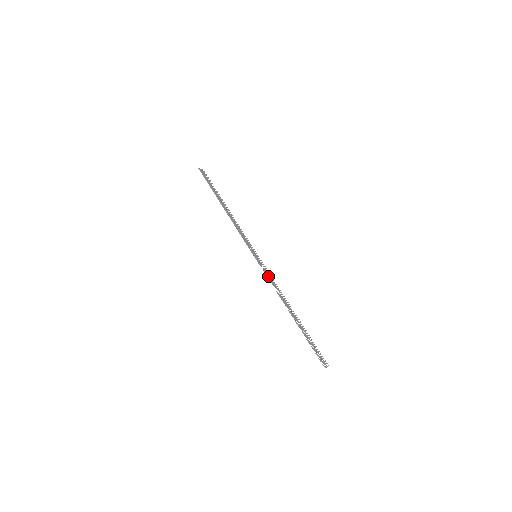
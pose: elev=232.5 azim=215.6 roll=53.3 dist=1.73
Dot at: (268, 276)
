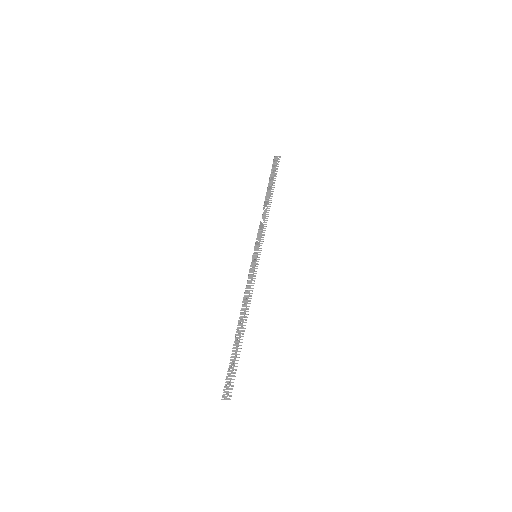
Dot at: (249, 280)
